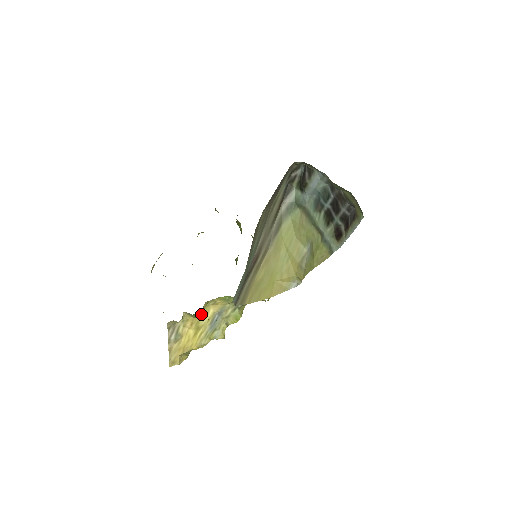
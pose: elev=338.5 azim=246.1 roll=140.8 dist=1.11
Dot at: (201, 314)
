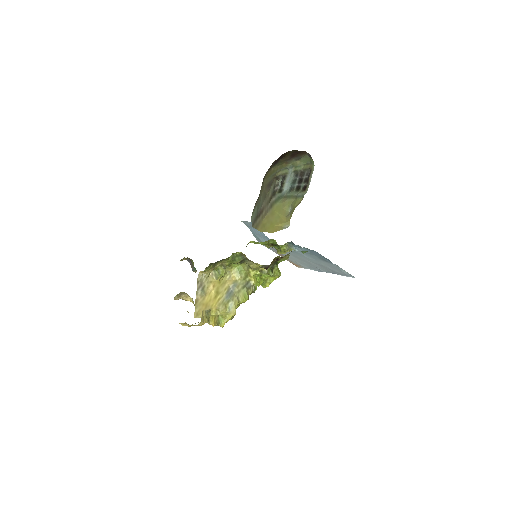
Dot at: (223, 271)
